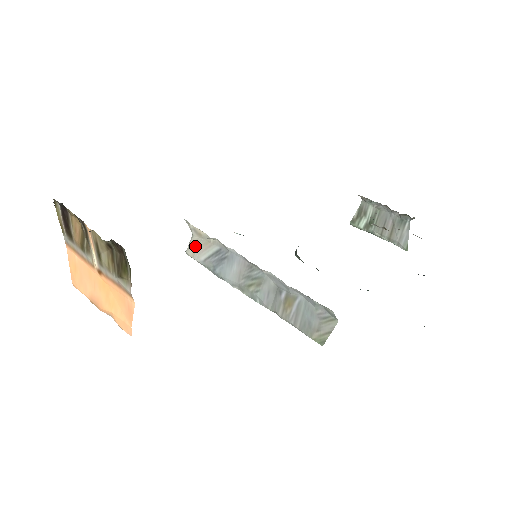
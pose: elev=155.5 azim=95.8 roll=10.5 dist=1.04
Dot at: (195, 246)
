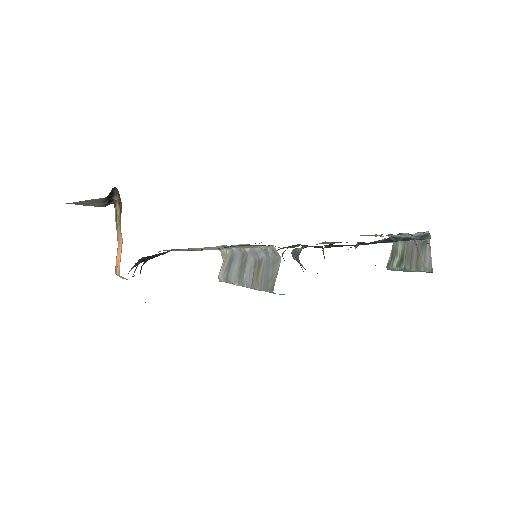
Dot at: (221, 267)
